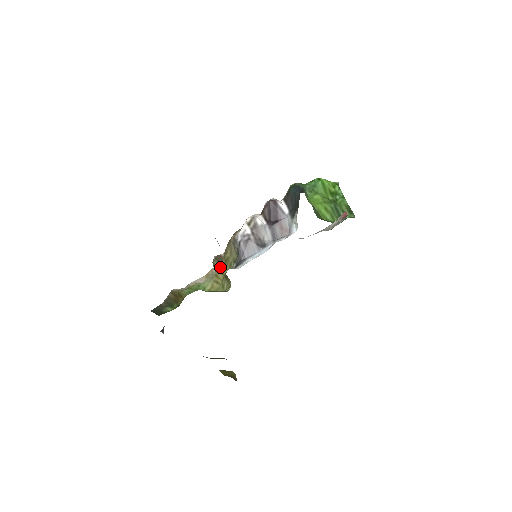
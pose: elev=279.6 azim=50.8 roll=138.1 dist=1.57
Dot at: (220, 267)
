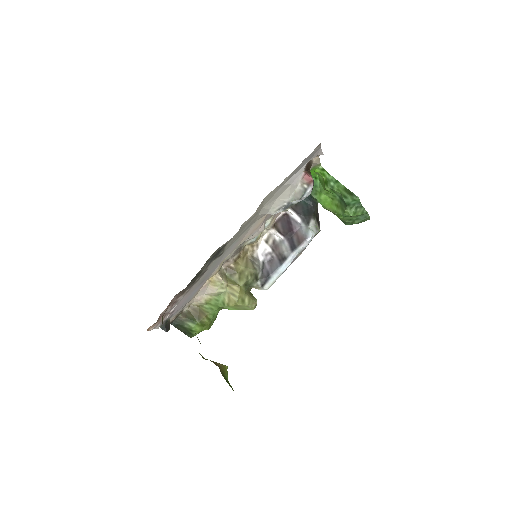
Dot at: (234, 280)
